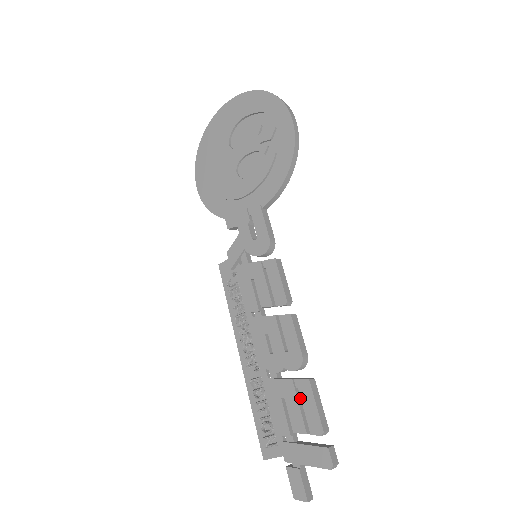
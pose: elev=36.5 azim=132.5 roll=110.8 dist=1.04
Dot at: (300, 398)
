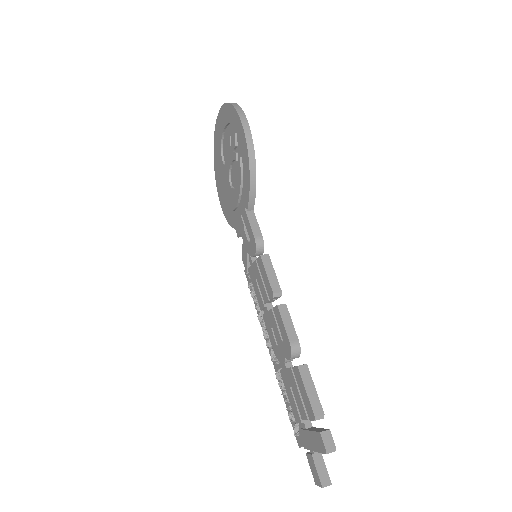
Dot at: occluded
